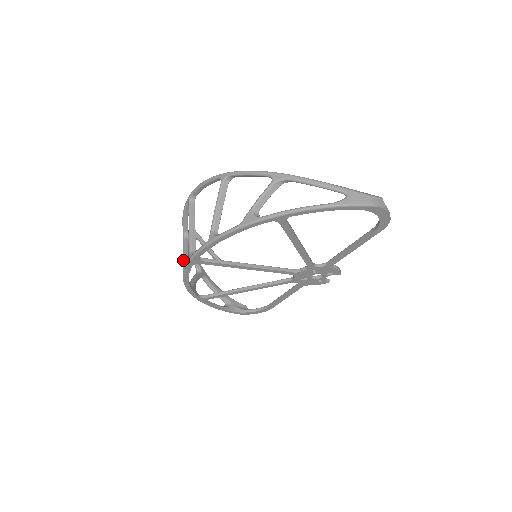
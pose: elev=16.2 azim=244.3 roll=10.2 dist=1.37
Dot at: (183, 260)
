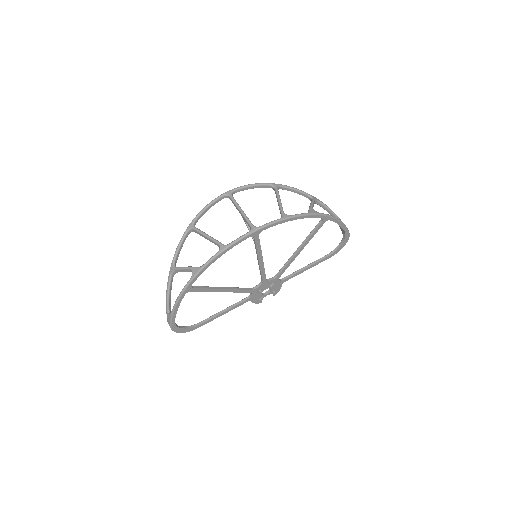
Dot at: occluded
